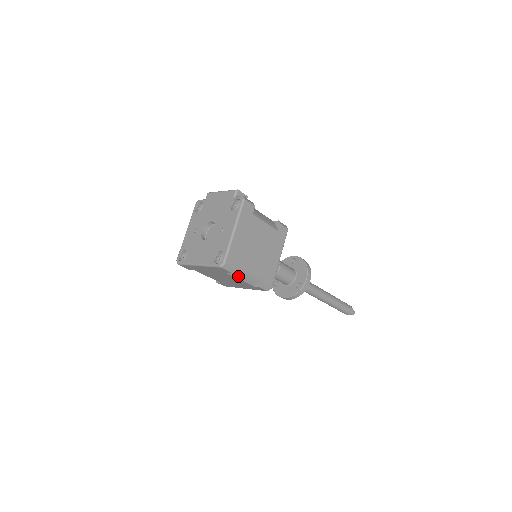
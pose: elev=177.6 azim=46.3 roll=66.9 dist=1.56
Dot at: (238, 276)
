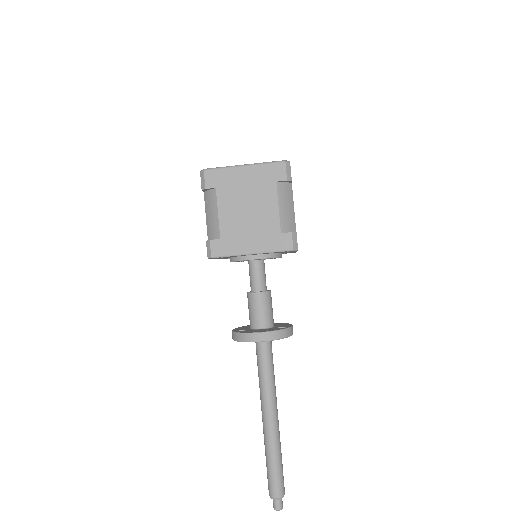
Dot at: (280, 200)
